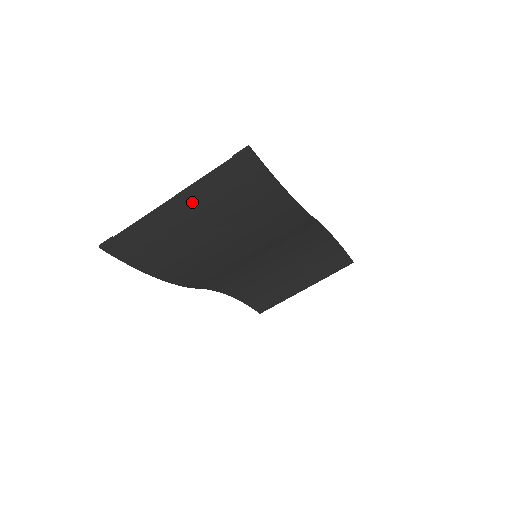
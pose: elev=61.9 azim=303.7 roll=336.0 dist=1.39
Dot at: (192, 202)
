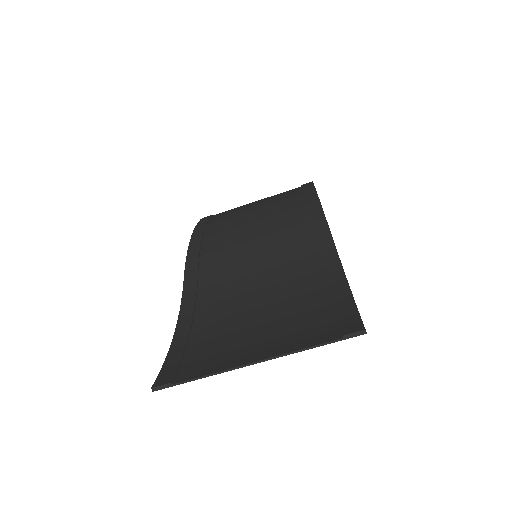
Dot at: (272, 349)
